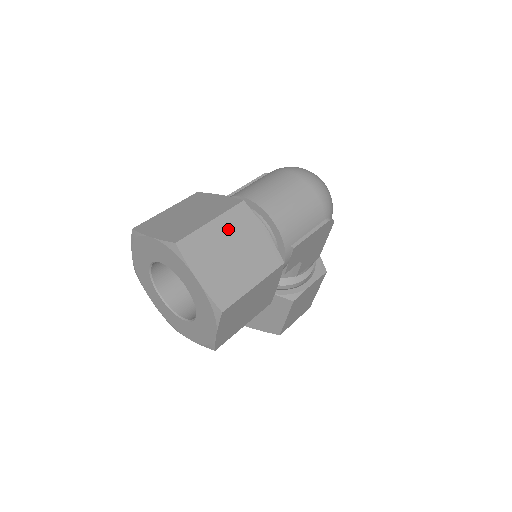
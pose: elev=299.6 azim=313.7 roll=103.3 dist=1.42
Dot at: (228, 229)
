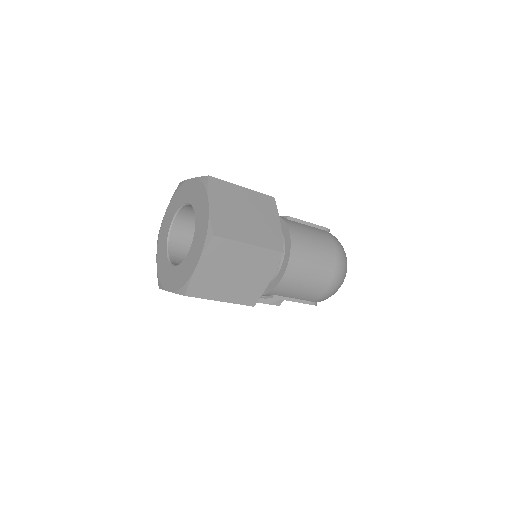
Dot at: (252, 258)
